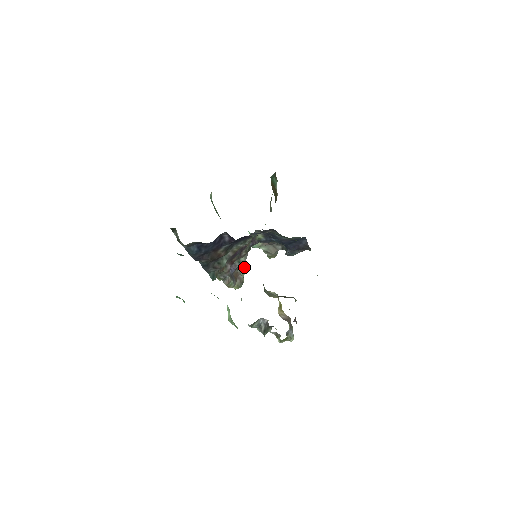
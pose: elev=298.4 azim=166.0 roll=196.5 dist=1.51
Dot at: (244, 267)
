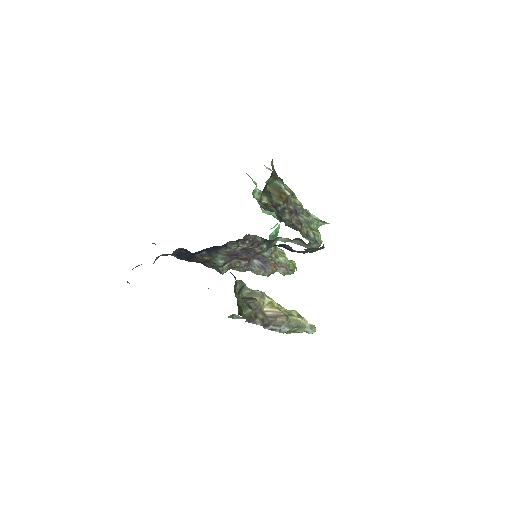
Dot at: (283, 258)
